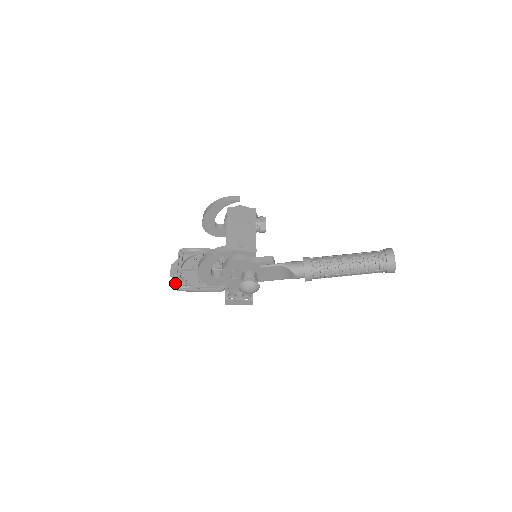
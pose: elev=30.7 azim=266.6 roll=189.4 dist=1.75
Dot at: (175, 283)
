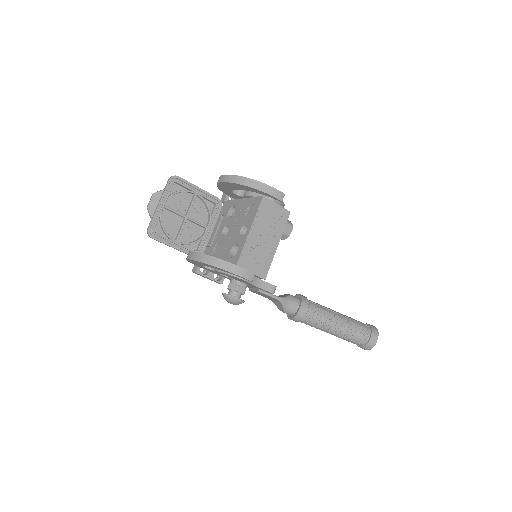
Dot at: (150, 227)
